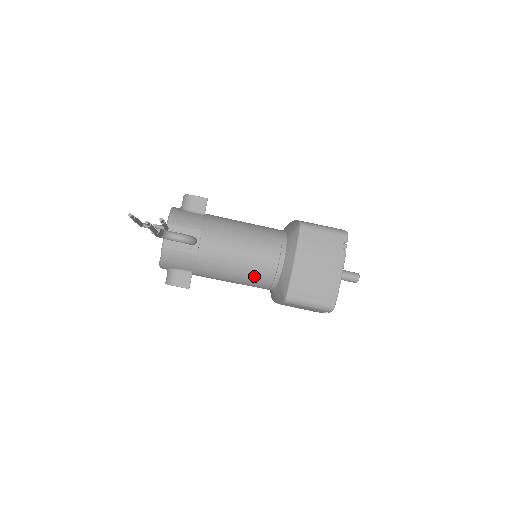
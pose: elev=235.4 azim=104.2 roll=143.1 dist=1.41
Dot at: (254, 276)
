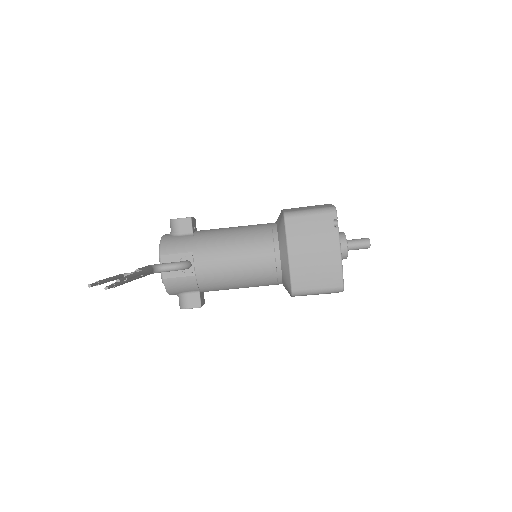
Dot at: (257, 278)
